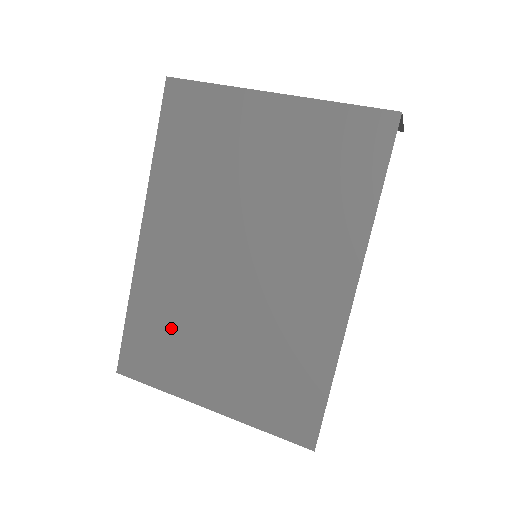
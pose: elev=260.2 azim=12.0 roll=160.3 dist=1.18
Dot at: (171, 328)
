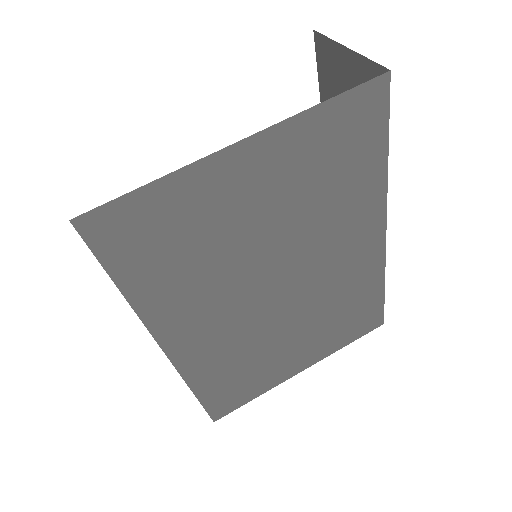
Dot at: (244, 368)
